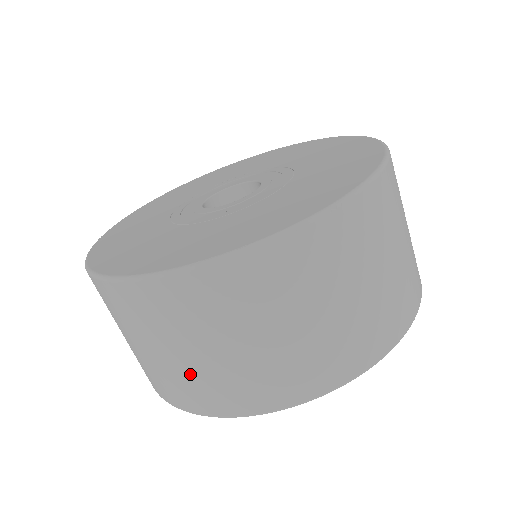
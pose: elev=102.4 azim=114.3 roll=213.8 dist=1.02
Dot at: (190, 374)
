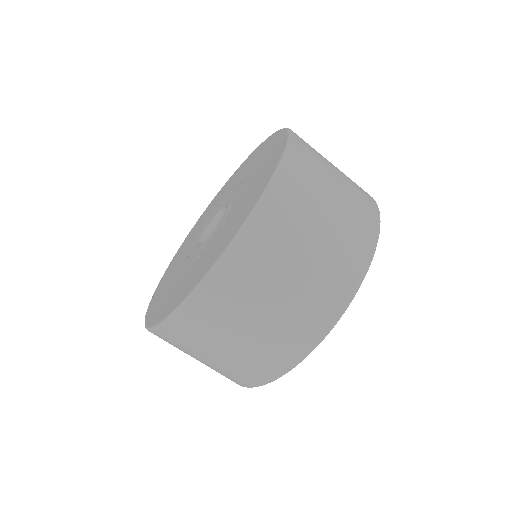
Dot at: (225, 367)
